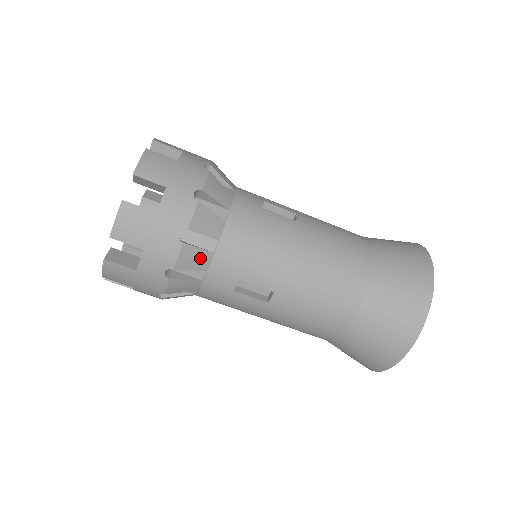
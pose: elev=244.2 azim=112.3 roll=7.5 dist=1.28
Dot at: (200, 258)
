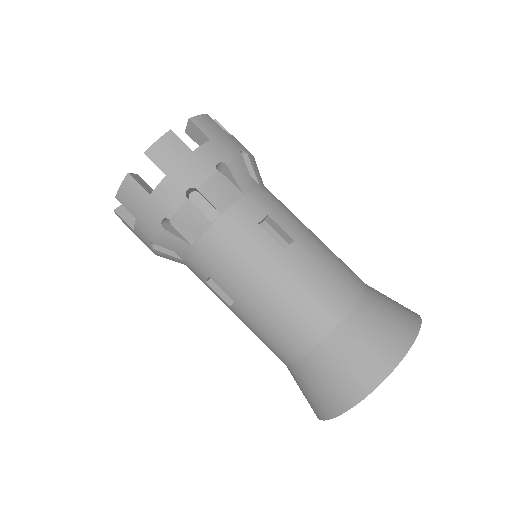
Dot at: (179, 245)
